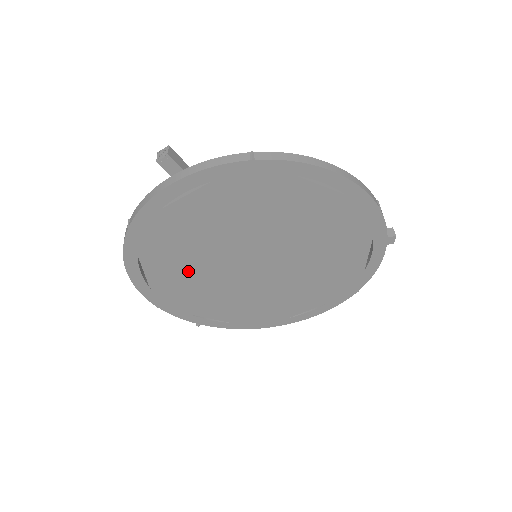
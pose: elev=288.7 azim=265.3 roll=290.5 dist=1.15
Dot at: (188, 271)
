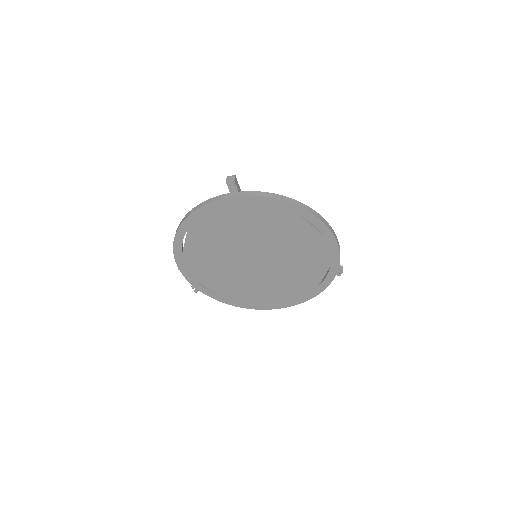
Dot at: (212, 251)
